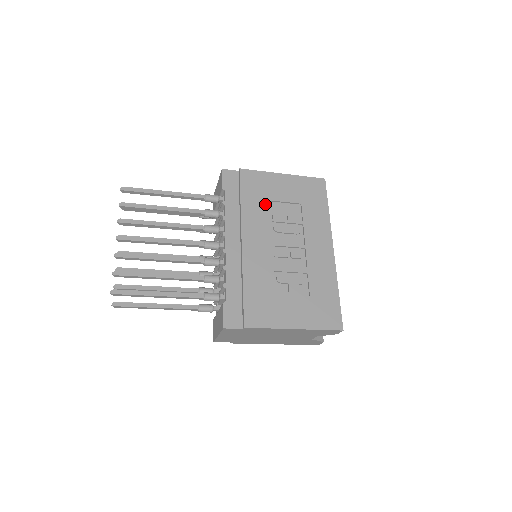
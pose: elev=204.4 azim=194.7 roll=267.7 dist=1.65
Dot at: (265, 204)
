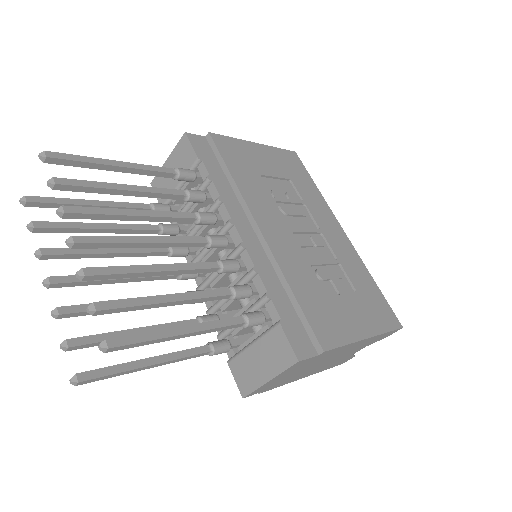
Dot at: (258, 179)
